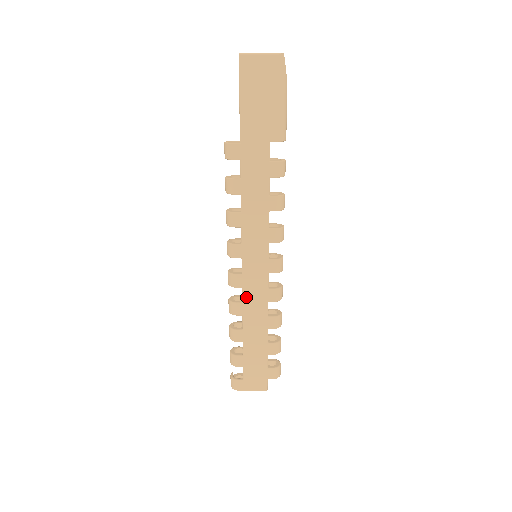
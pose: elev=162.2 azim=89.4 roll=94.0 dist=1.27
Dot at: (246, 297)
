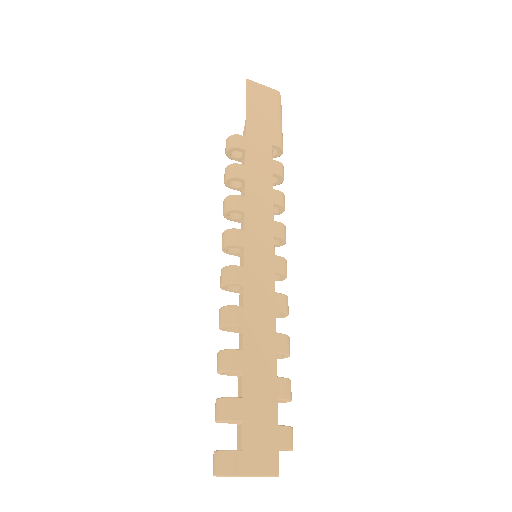
Dot at: (249, 299)
